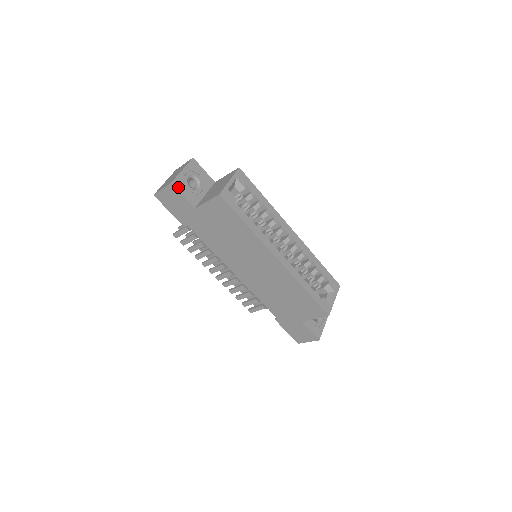
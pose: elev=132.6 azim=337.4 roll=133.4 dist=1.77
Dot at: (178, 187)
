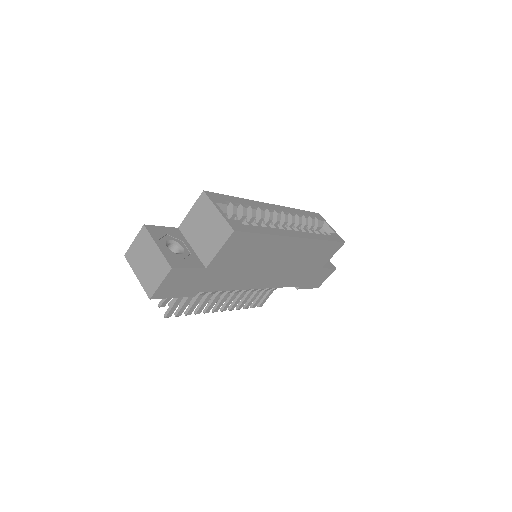
Dot at: (178, 265)
